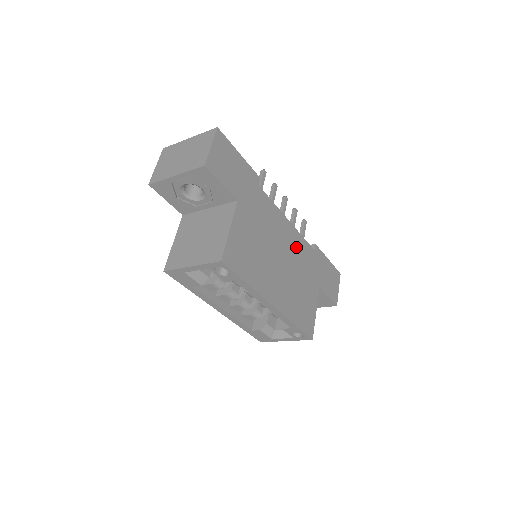
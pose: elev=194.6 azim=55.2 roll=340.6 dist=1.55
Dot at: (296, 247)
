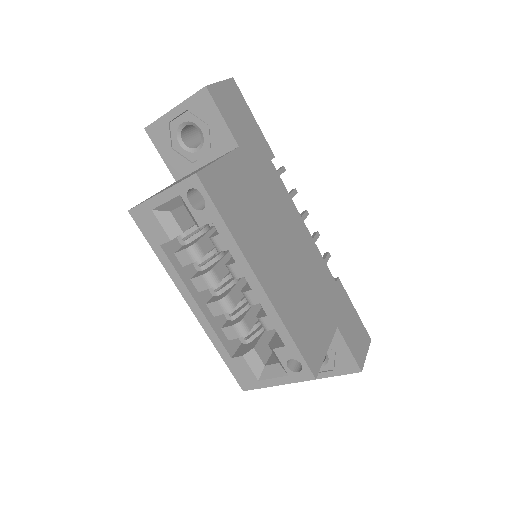
Dot at: (310, 256)
